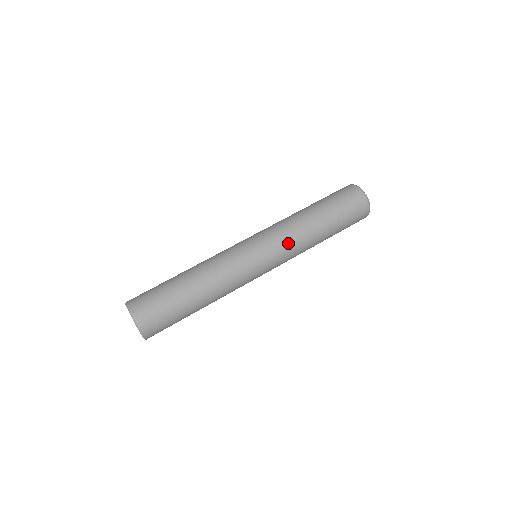
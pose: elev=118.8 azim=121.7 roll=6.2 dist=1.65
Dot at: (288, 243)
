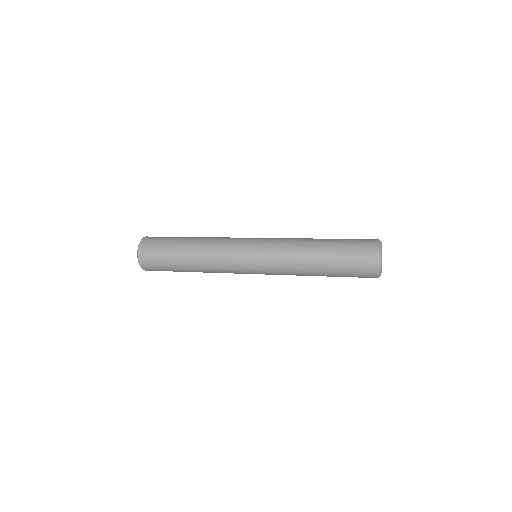
Dot at: occluded
